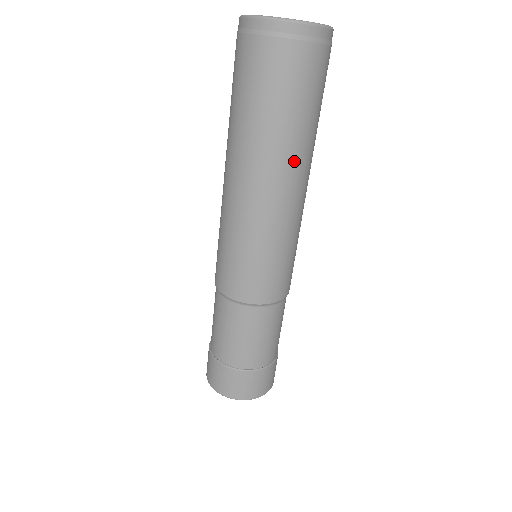
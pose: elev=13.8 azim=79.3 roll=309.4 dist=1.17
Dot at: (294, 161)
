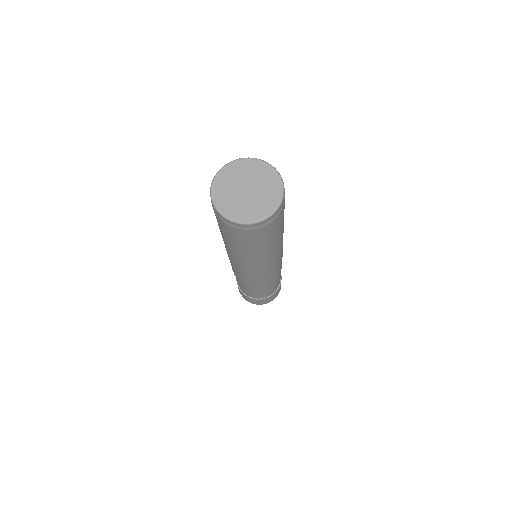
Dot at: (264, 255)
